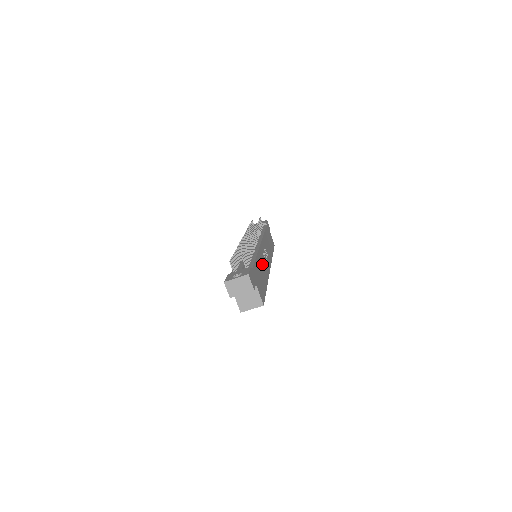
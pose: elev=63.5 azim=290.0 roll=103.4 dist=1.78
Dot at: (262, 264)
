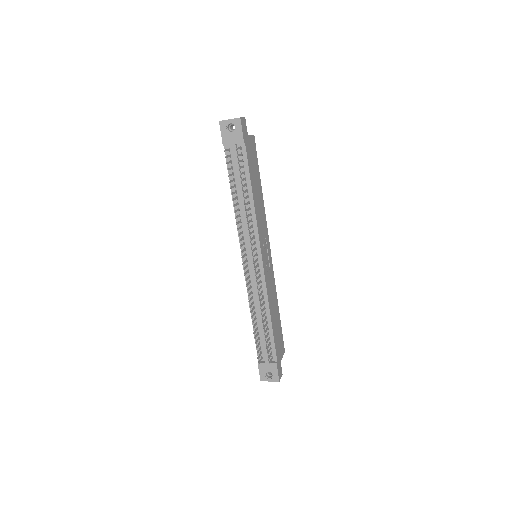
Dot at: (272, 298)
